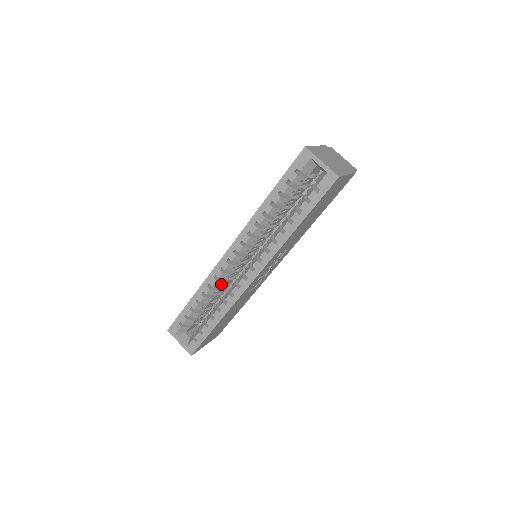
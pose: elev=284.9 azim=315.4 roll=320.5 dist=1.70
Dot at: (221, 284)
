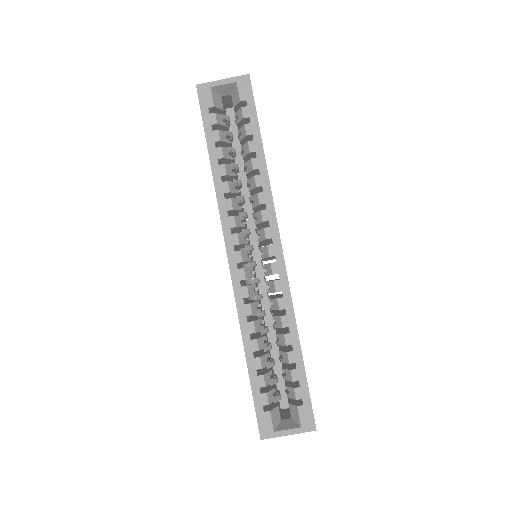
Dot at: (257, 309)
